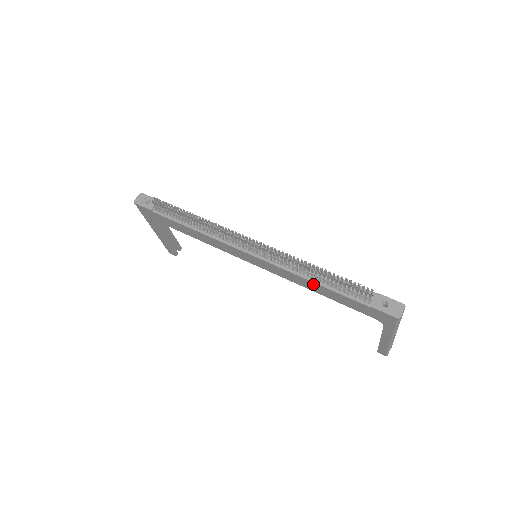
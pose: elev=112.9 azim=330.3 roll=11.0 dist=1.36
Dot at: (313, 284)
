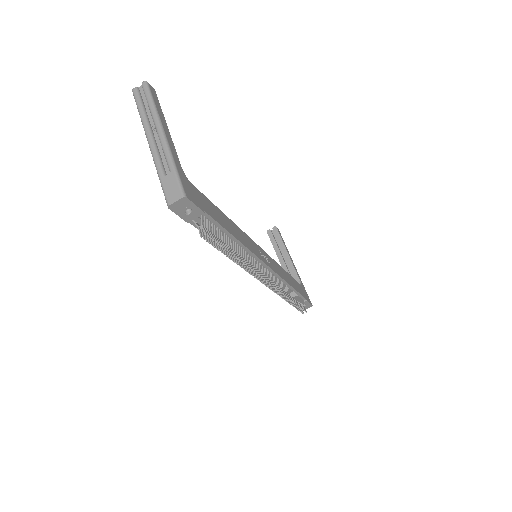
Dot at: occluded
